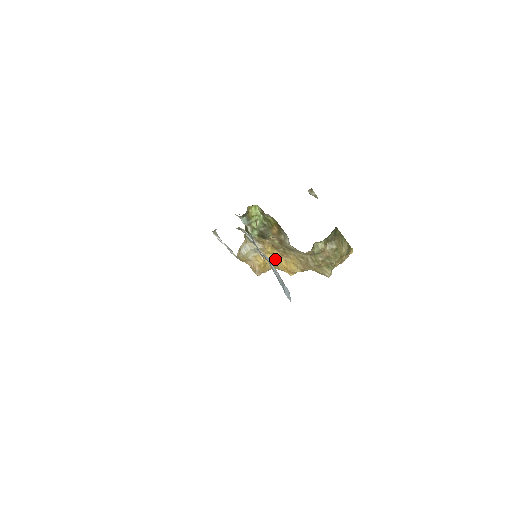
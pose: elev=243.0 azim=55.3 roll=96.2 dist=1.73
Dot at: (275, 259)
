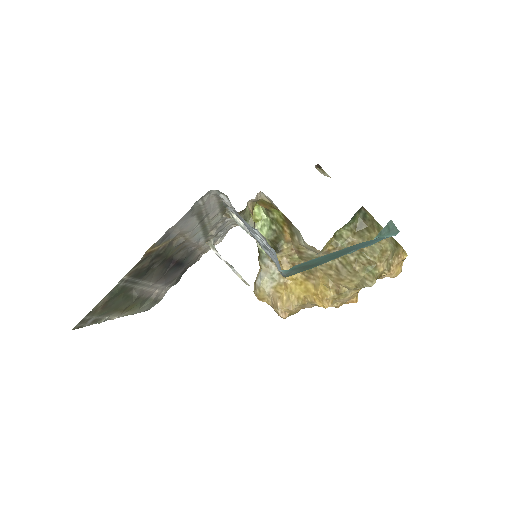
Dot at: (301, 287)
